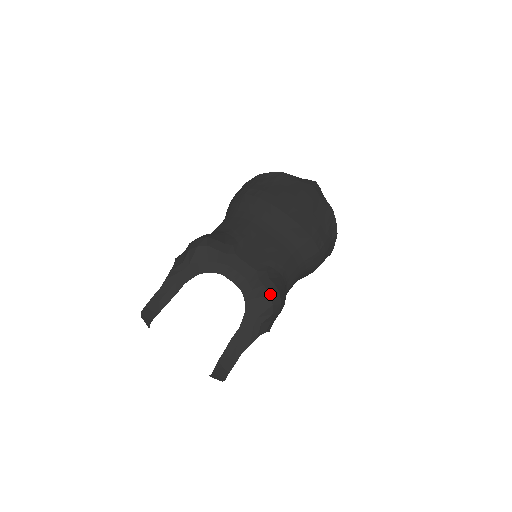
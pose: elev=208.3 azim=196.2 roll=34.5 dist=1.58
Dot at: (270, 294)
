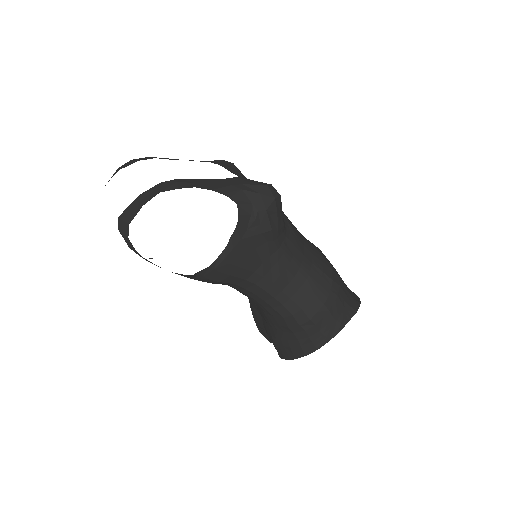
Dot at: (271, 184)
